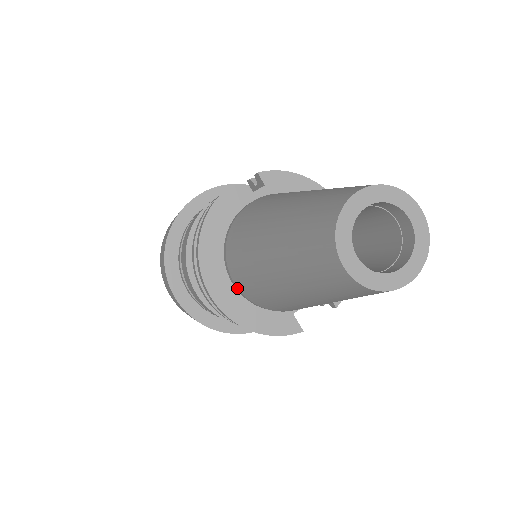
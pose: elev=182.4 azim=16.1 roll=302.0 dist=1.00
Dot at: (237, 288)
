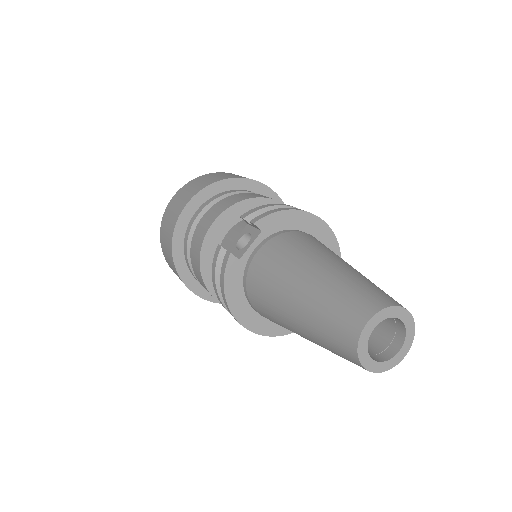
Dot at: (262, 316)
